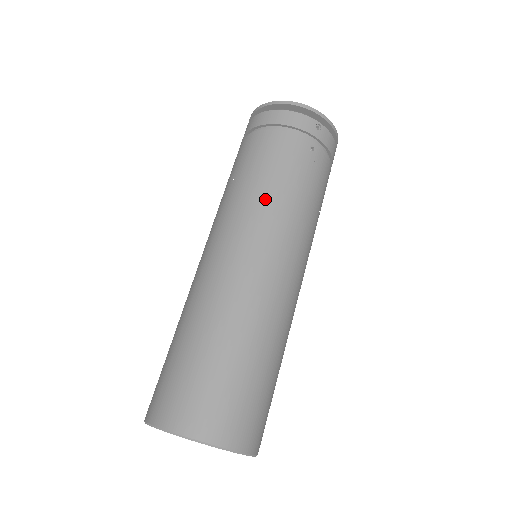
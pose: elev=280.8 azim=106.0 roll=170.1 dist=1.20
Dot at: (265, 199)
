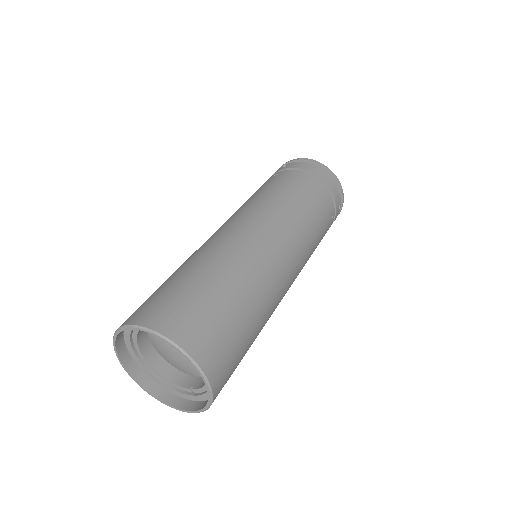
Dot at: (304, 225)
